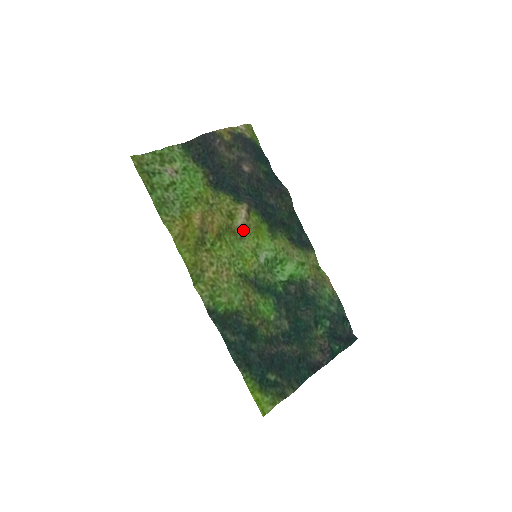
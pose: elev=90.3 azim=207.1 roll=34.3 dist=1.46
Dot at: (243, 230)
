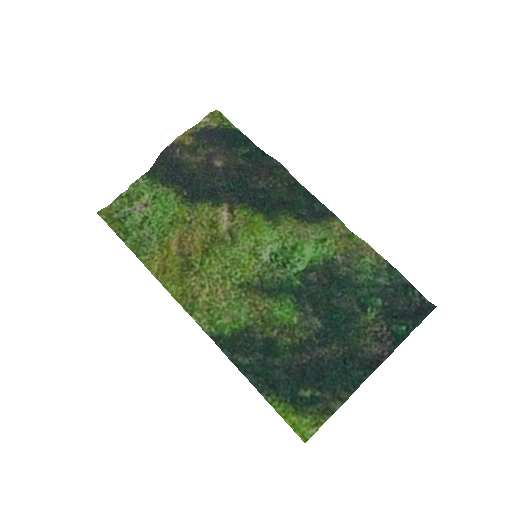
Dot at: (232, 233)
